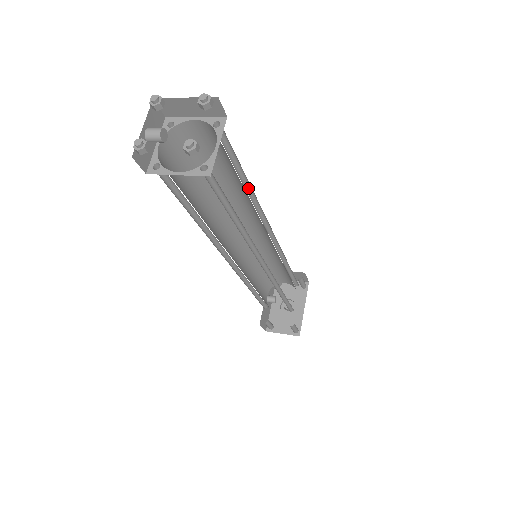
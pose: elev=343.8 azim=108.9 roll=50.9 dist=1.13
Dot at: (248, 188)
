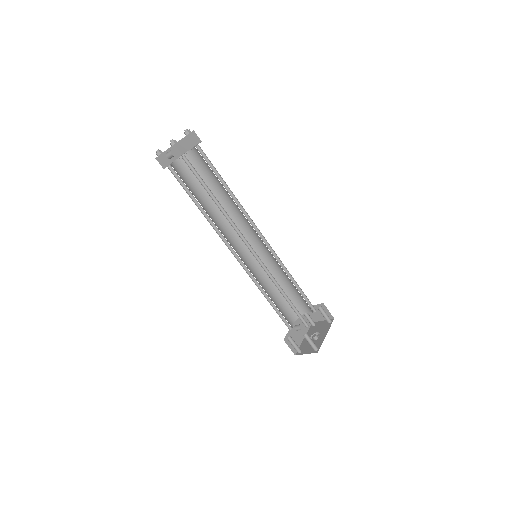
Dot at: (231, 193)
